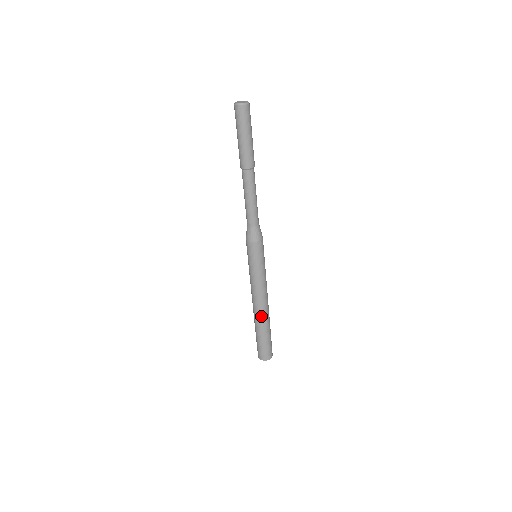
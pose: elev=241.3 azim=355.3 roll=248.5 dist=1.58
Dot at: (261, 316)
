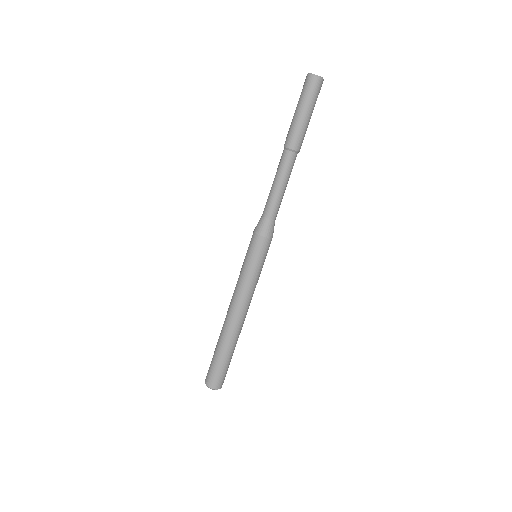
Dot at: (236, 331)
